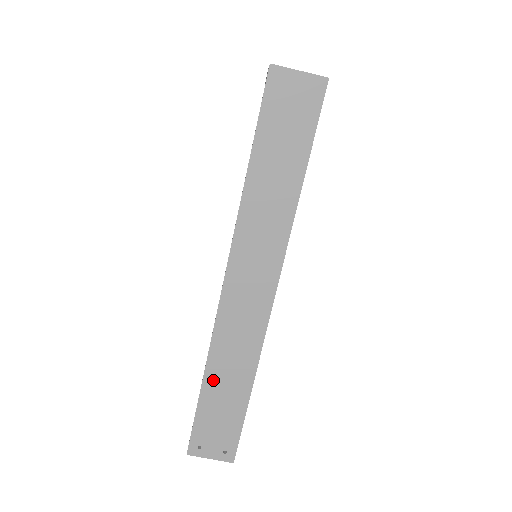
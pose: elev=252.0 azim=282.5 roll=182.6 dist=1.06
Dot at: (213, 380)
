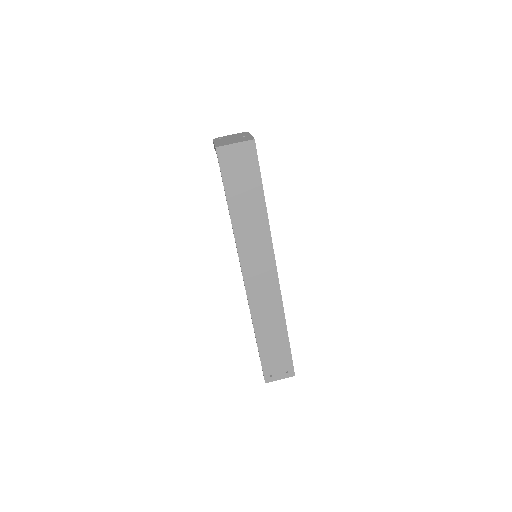
Dot at: (262, 336)
